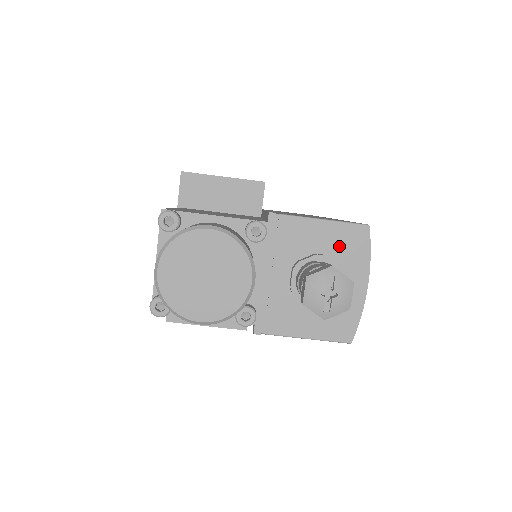
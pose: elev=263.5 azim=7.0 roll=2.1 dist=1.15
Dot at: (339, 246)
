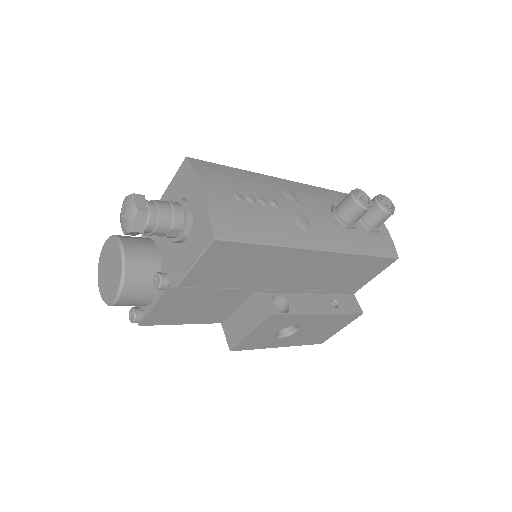
Dot at: (181, 187)
